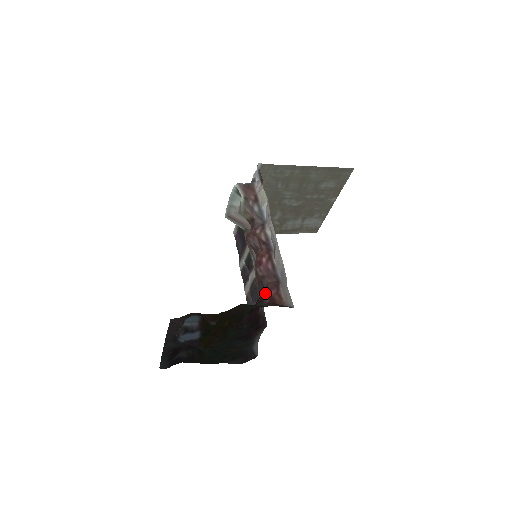
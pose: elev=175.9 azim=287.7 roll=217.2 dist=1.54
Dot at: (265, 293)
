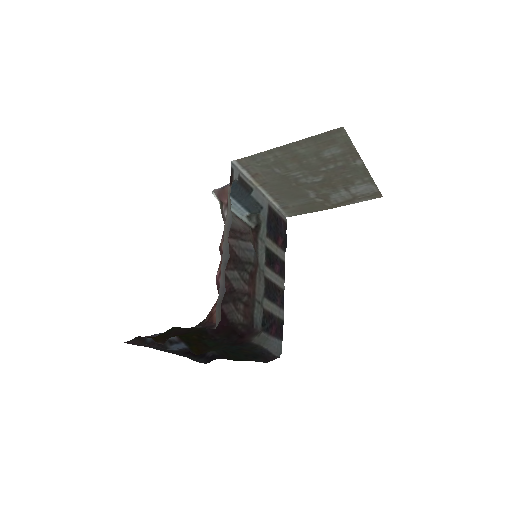
Dot at: occluded
